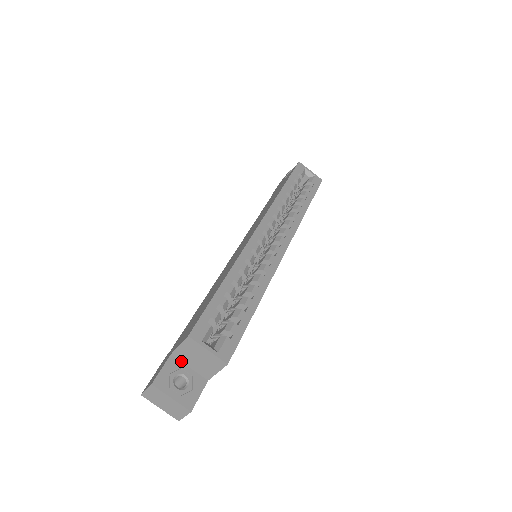
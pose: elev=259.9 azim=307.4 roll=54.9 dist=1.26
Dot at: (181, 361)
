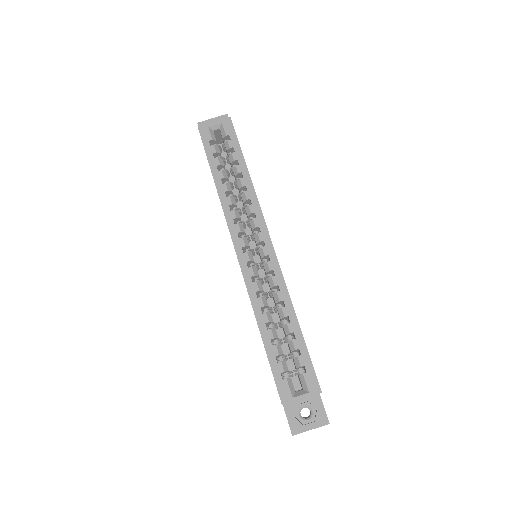
Dot at: occluded
